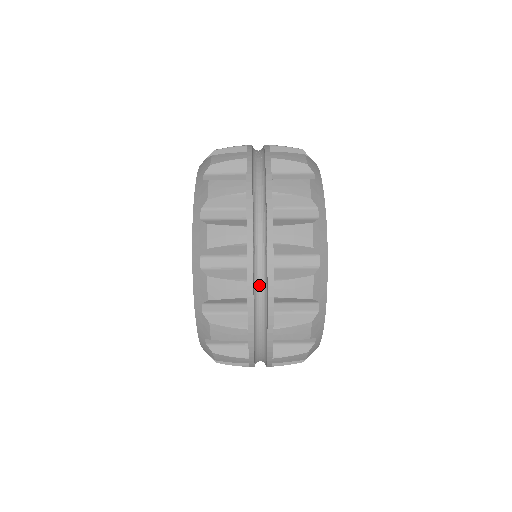
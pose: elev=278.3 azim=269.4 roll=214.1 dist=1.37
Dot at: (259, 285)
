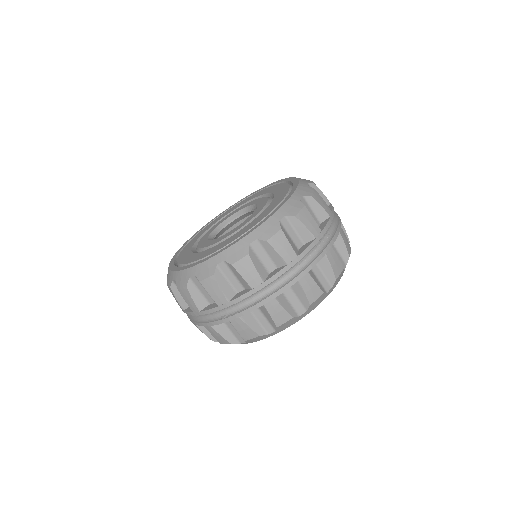
Dot at: (205, 315)
